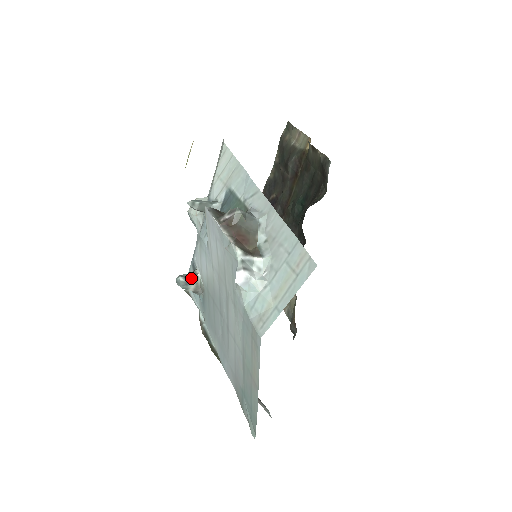
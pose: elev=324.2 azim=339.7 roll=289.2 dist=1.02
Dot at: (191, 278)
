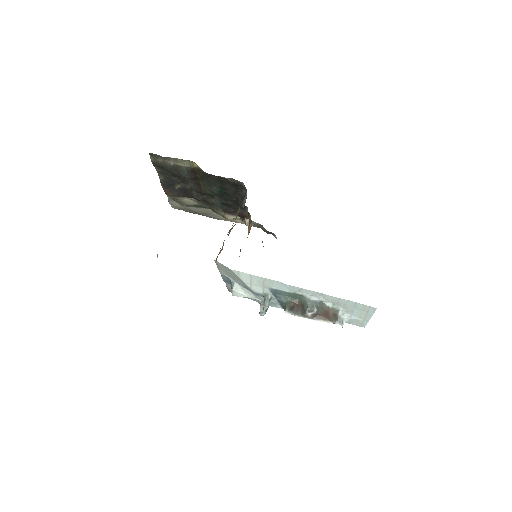
Dot at: occluded
